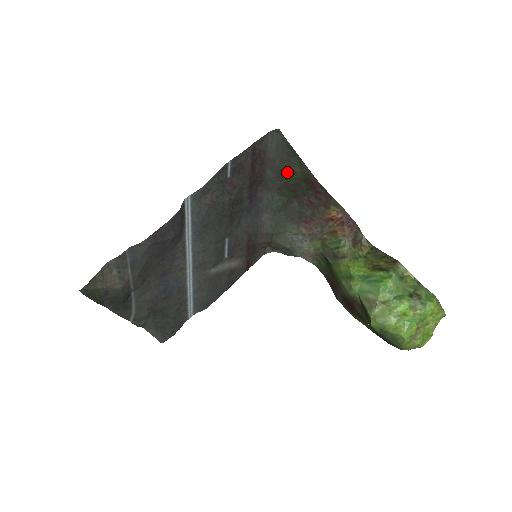
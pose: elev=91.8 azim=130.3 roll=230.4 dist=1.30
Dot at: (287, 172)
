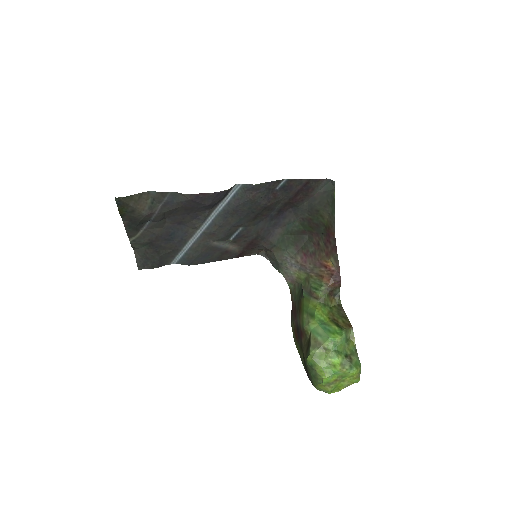
Dot at: (318, 212)
